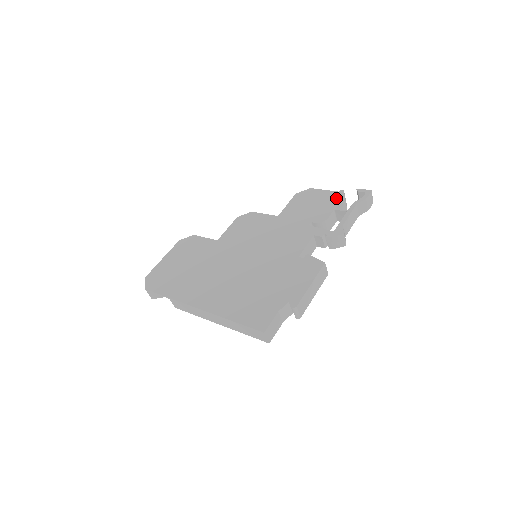
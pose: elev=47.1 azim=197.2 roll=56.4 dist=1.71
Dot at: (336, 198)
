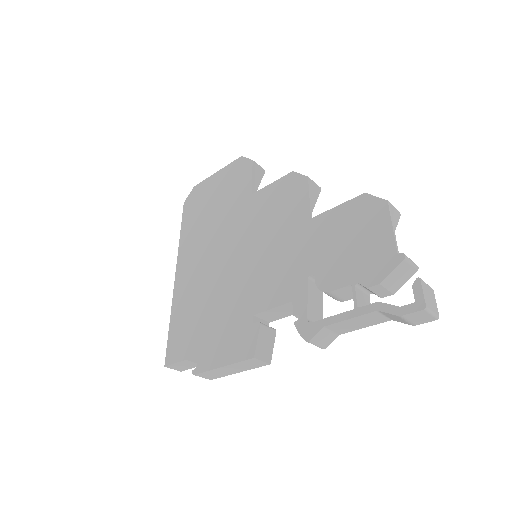
Dot at: (378, 264)
